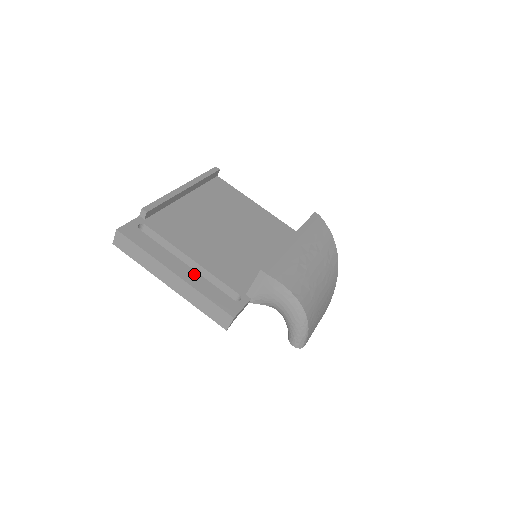
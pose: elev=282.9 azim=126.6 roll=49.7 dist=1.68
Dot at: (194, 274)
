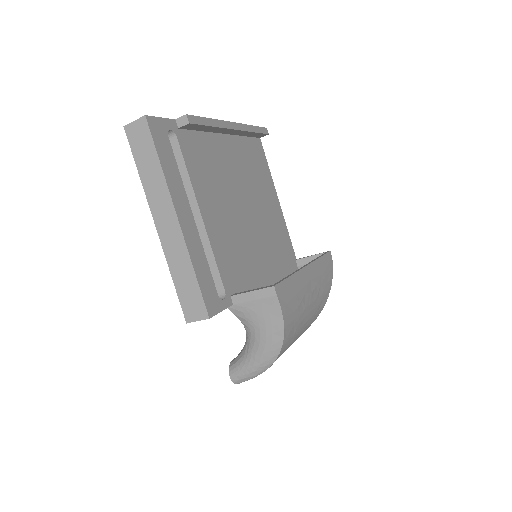
Dot at: (196, 235)
